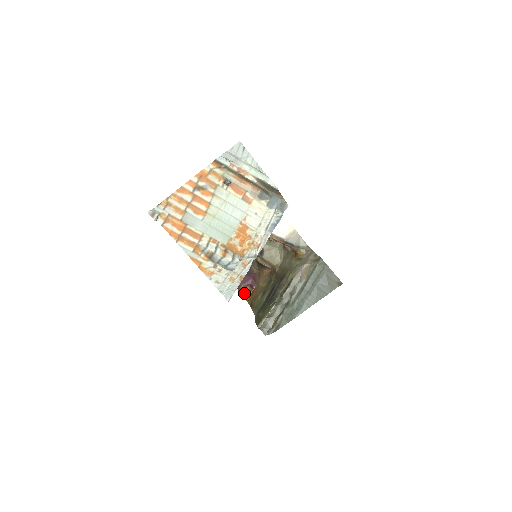
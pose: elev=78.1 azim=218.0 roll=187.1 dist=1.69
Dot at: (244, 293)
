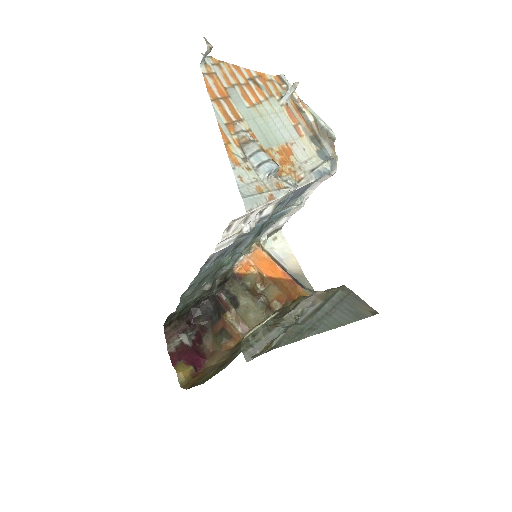
Dot at: (182, 372)
